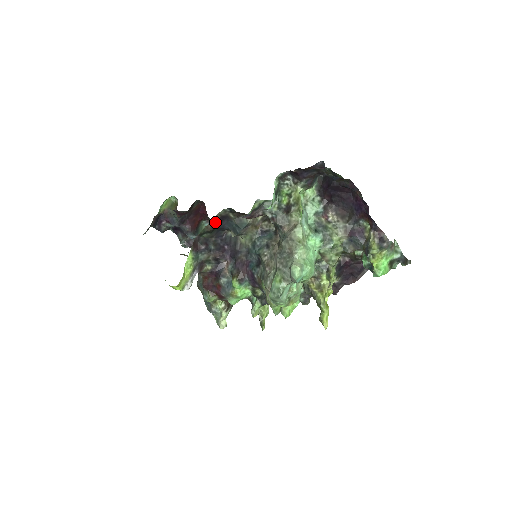
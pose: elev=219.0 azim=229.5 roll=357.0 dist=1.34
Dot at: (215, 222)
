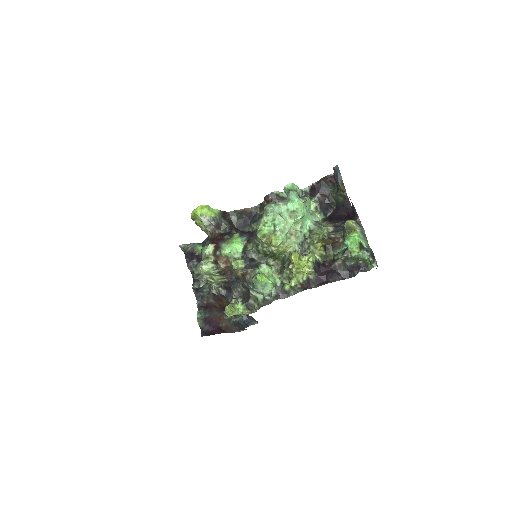
Dot at: (245, 212)
